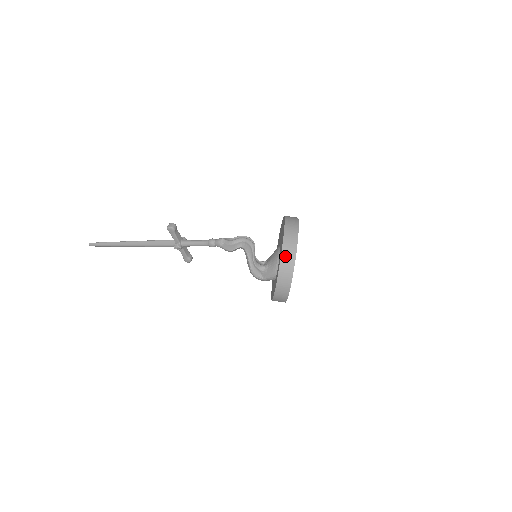
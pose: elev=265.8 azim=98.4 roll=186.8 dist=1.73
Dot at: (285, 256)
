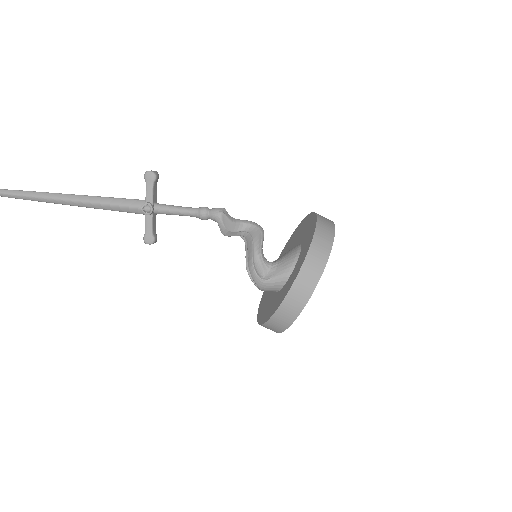
Dot at: (319, 238)
